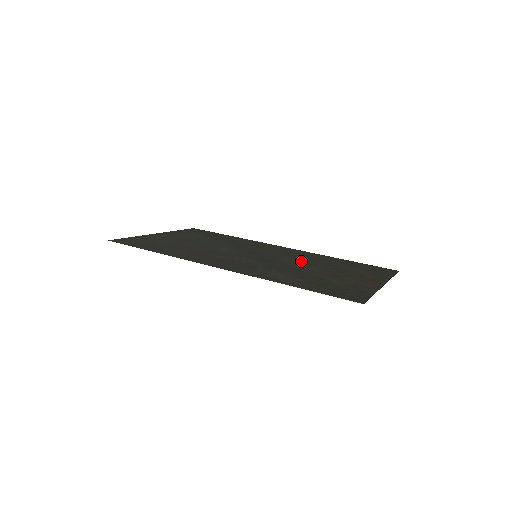
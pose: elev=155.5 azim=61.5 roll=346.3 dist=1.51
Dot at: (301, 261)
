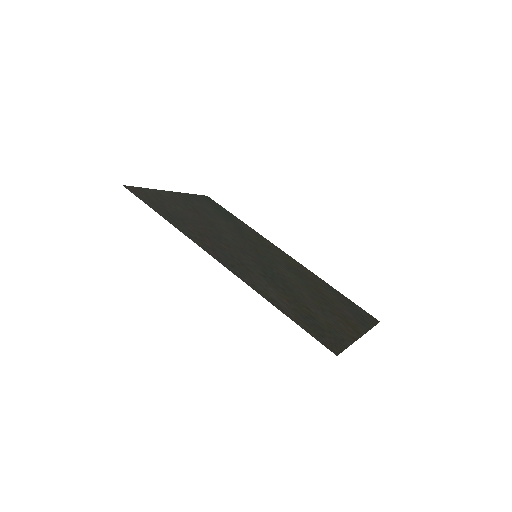
Dot at: (295, 278)
